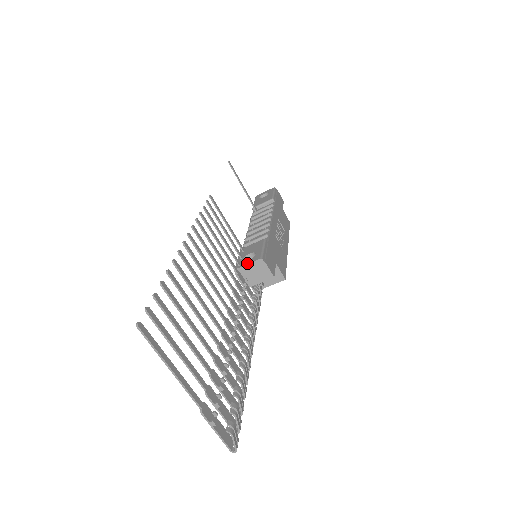
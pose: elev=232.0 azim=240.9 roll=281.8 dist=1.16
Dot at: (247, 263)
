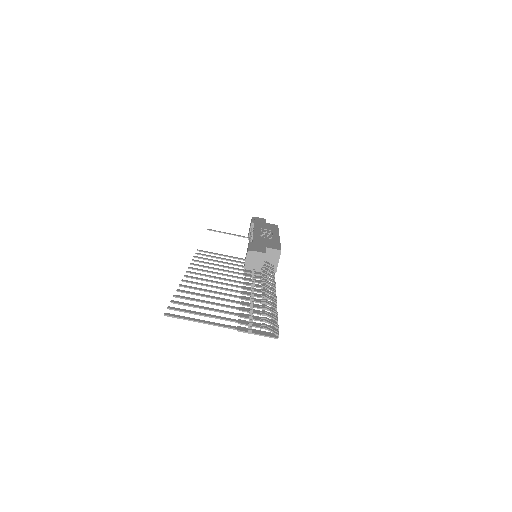
Dot at: (245, 261)
